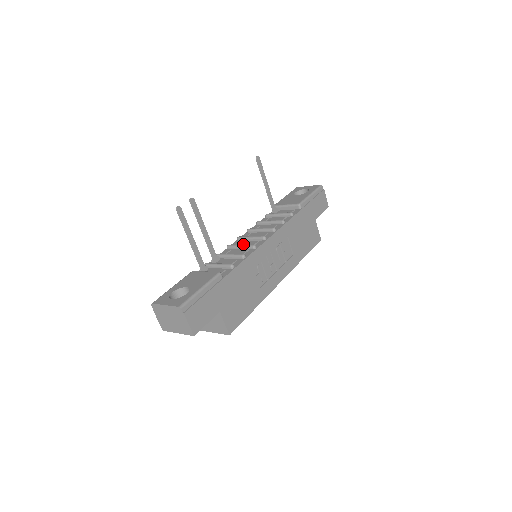
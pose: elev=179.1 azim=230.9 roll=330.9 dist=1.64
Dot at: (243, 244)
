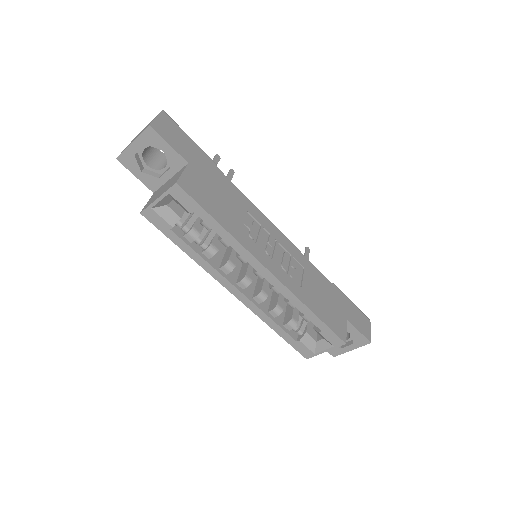
Dot at: occluded
